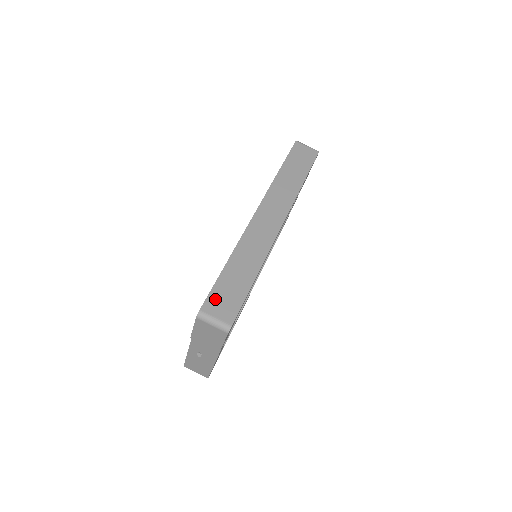
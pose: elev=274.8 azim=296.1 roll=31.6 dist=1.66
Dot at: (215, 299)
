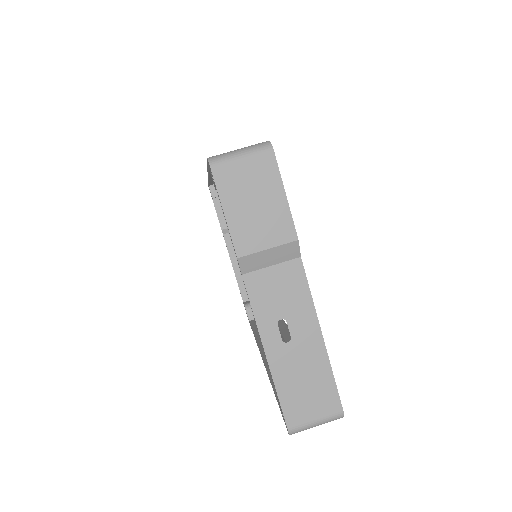
Dot at: occluded
